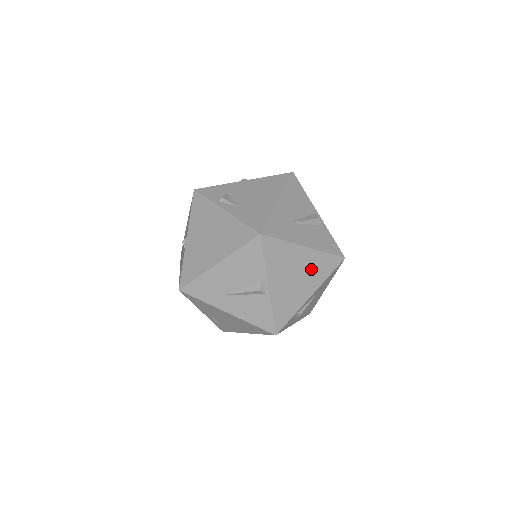
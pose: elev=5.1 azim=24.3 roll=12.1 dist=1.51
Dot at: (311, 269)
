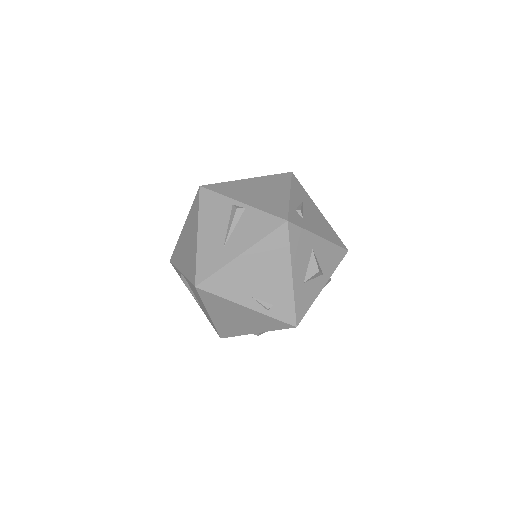
Dot at: (269, 185)
